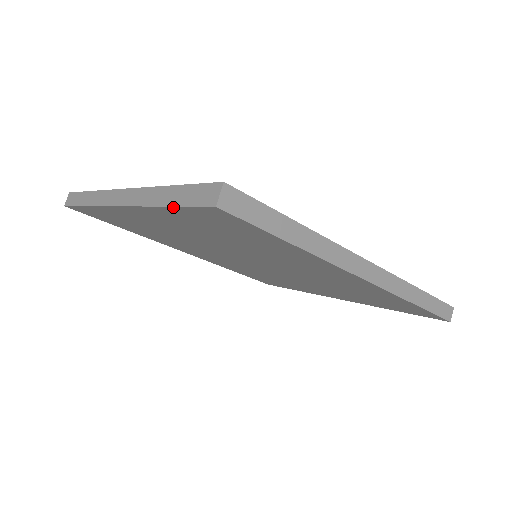
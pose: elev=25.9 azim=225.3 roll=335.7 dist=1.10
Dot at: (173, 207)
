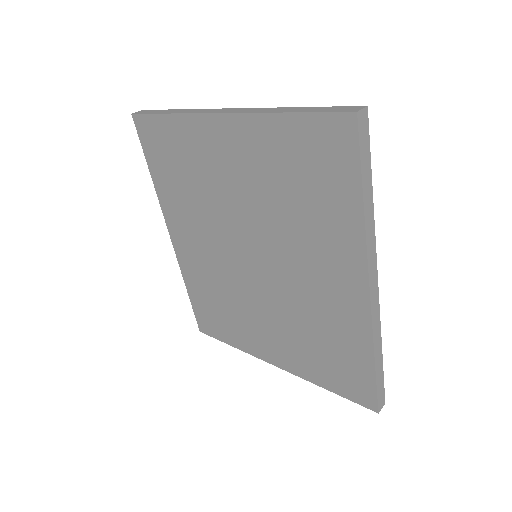
Dot at: (299, 114)
